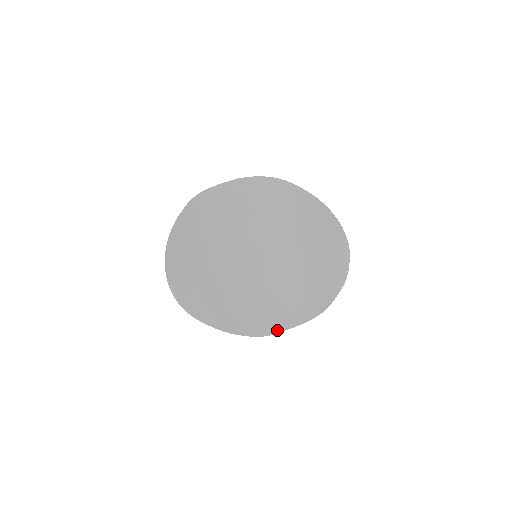
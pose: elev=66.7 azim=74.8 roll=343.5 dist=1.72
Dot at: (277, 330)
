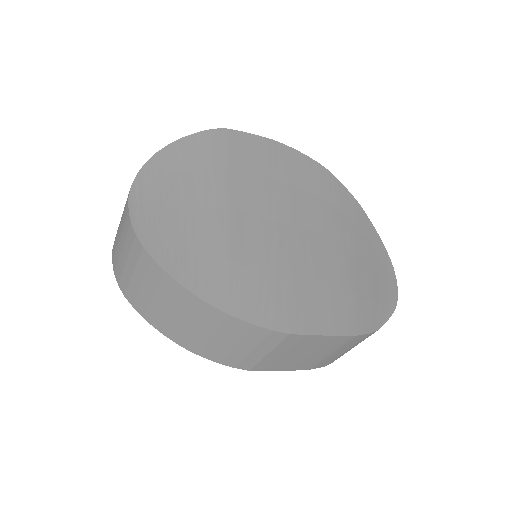
Dot at: (304, 329)
